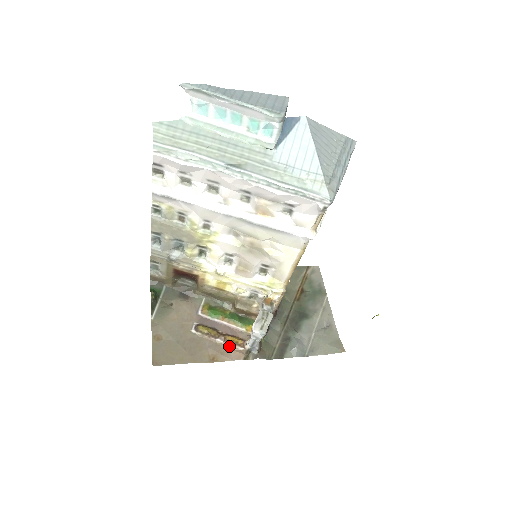
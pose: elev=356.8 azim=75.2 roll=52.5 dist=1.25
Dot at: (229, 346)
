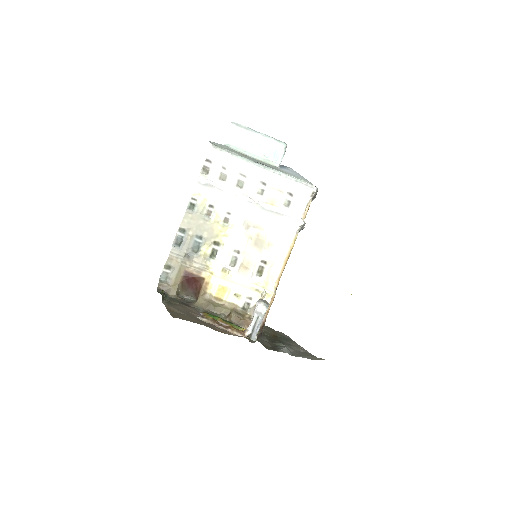
Dot at: (231, 333)
